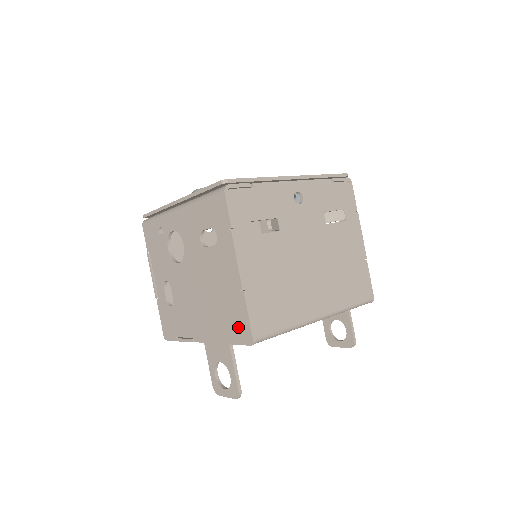
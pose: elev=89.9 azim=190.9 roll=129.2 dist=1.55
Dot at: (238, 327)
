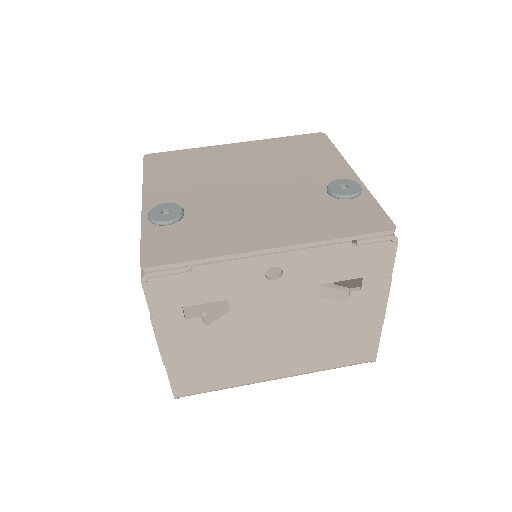
Dot at: occluded
